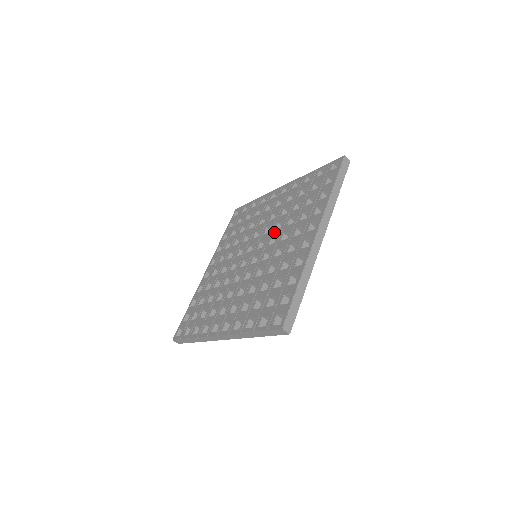
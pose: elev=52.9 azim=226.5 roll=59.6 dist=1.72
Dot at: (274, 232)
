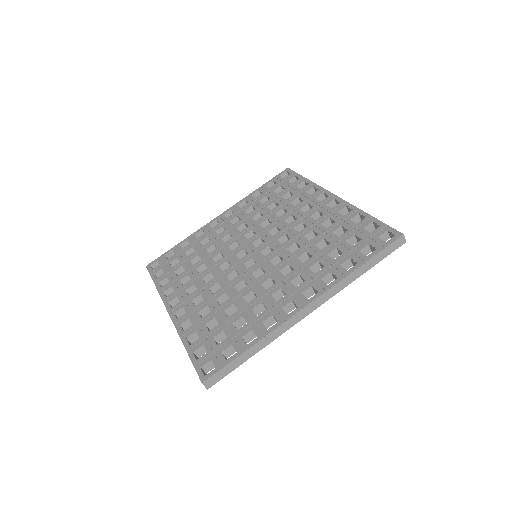
Dot at: (284, 251)
